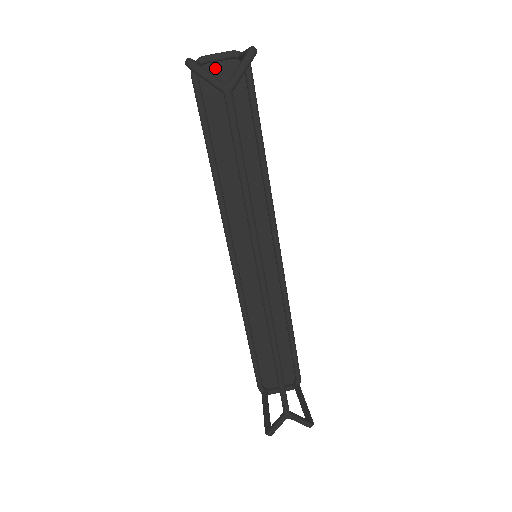
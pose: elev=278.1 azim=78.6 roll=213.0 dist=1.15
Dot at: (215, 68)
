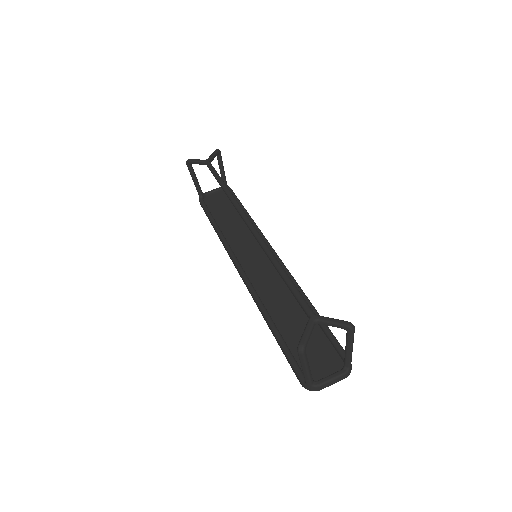
Dot at: (212, 196)
